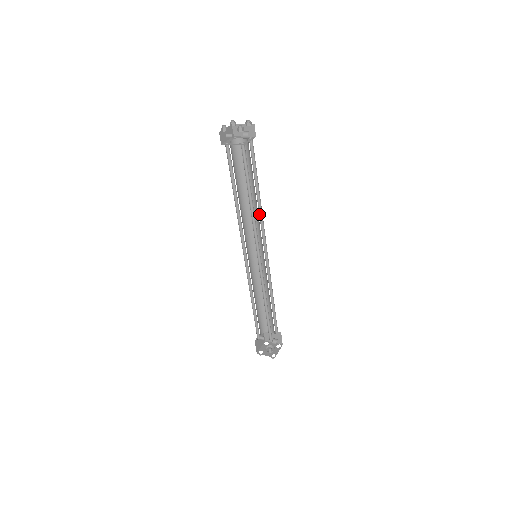
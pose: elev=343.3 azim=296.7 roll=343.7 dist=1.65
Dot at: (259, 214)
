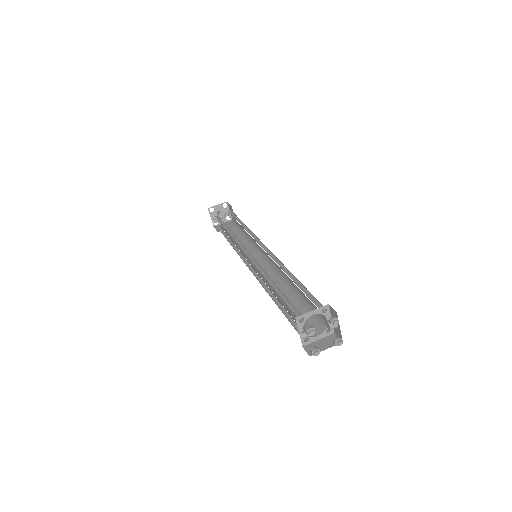
Dot at: occluded
